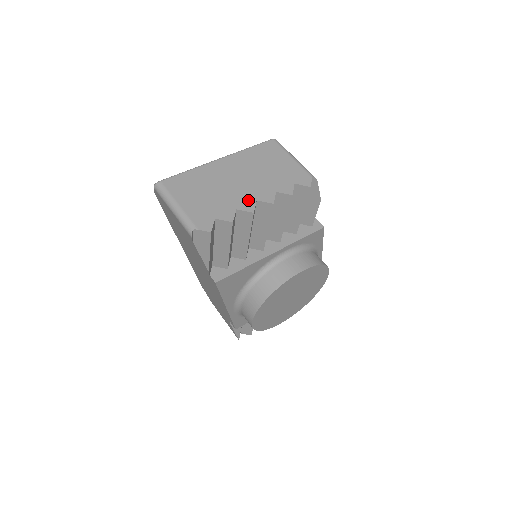
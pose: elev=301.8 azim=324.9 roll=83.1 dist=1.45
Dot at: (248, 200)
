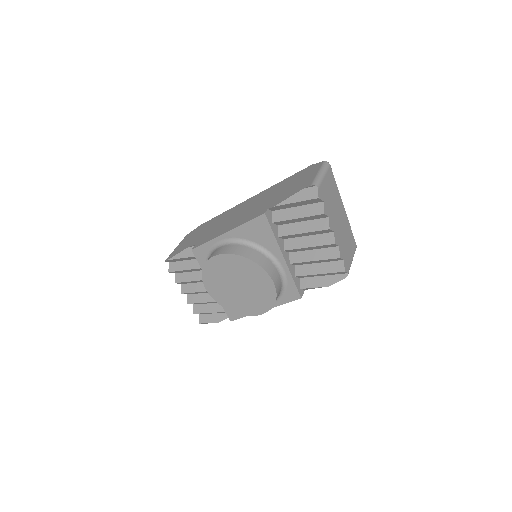
Dot at: (333, 225)
